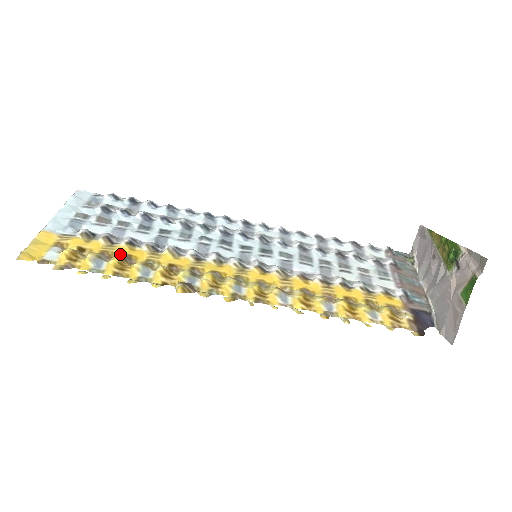
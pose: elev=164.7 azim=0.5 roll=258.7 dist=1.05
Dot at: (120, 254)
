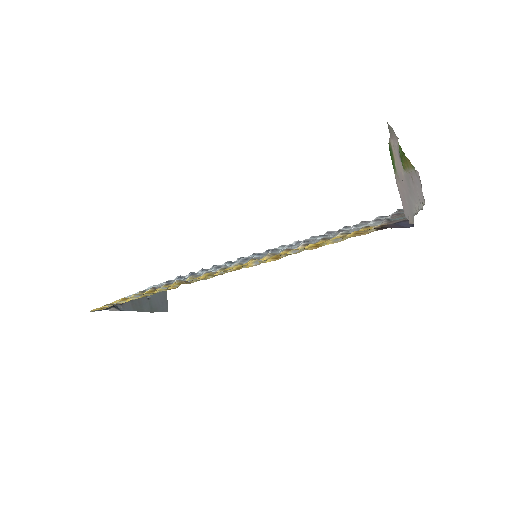
Dot at: occluded
